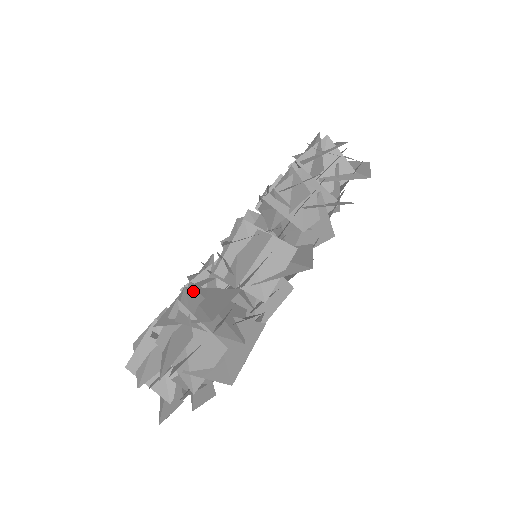
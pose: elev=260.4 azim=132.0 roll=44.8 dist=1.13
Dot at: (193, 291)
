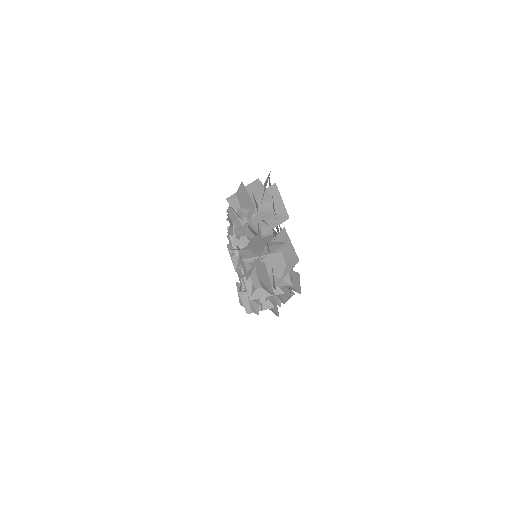
Dot at: occluded
